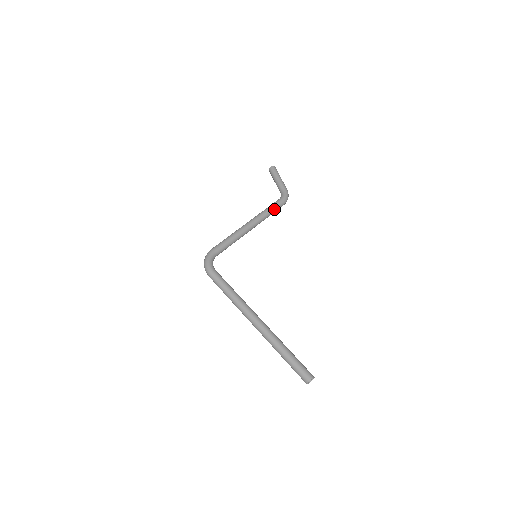
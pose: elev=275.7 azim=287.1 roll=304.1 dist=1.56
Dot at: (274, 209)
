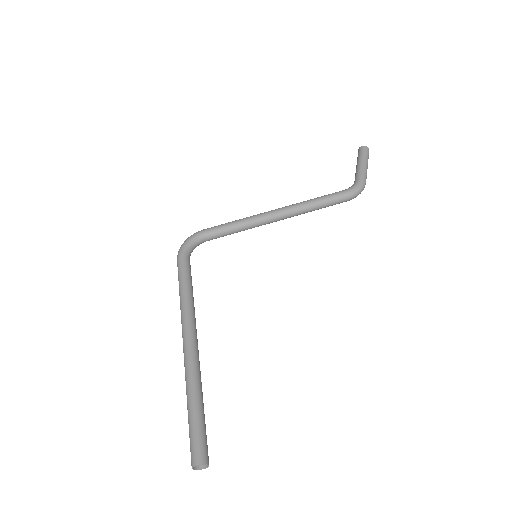
Dot at: (326, 201)
